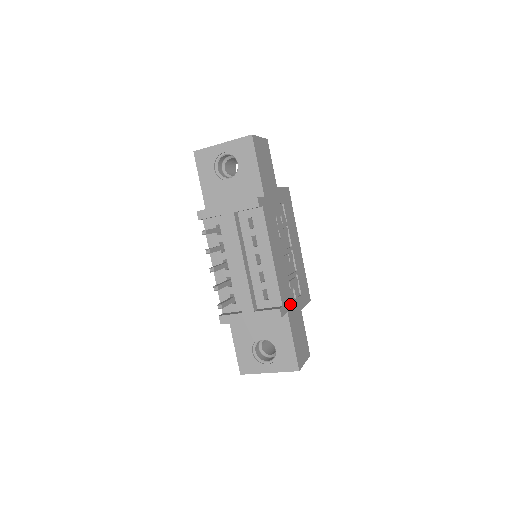
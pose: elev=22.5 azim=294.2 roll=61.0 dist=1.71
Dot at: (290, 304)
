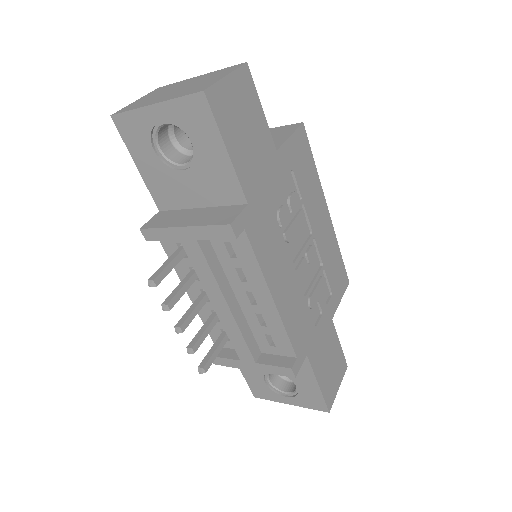
Dot at: (311, 335)
